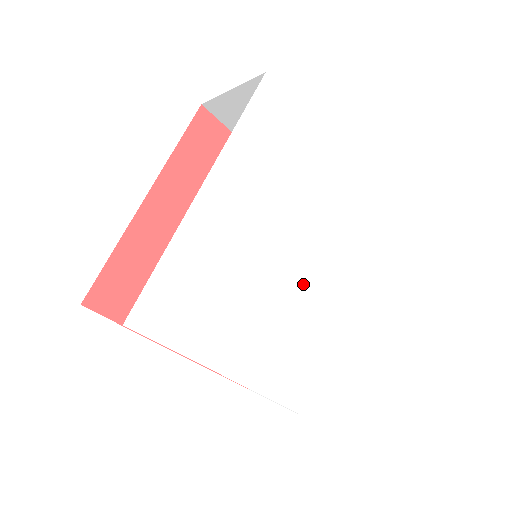
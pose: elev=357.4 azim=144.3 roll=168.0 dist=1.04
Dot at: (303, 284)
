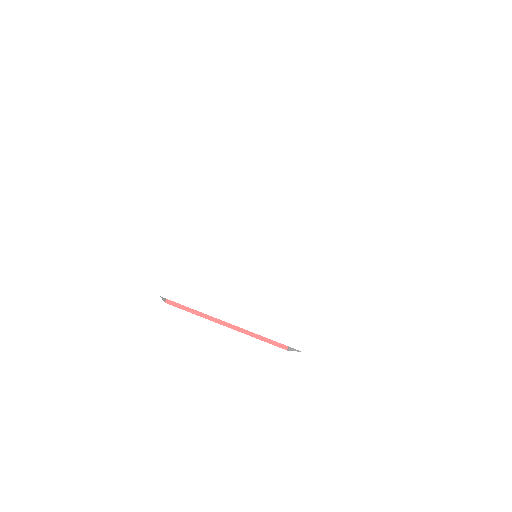
Dot at: (273, 263)
